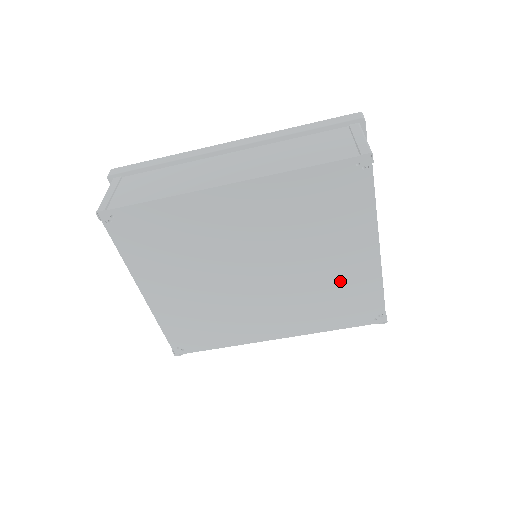
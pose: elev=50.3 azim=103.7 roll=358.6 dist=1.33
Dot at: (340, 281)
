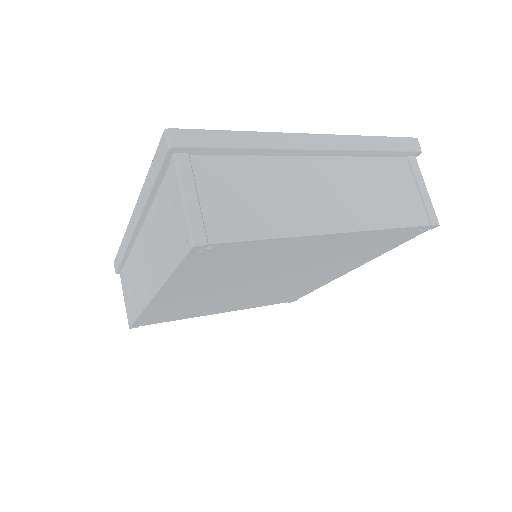
Dot at: (337, 250)
